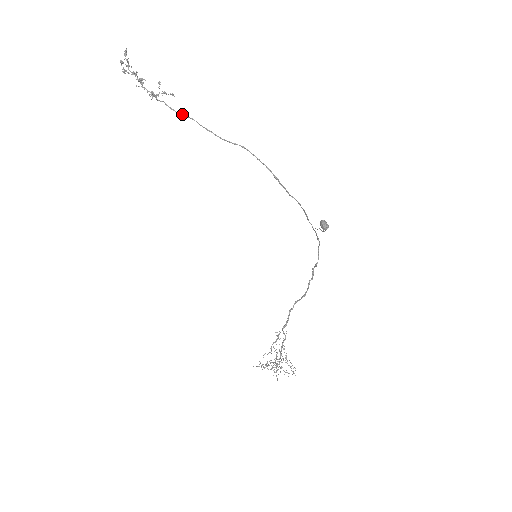
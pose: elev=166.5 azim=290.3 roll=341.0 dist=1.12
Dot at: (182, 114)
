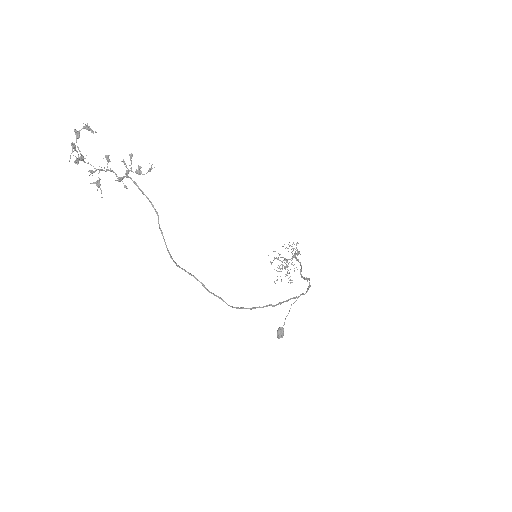
Dot at: (155, 211)
